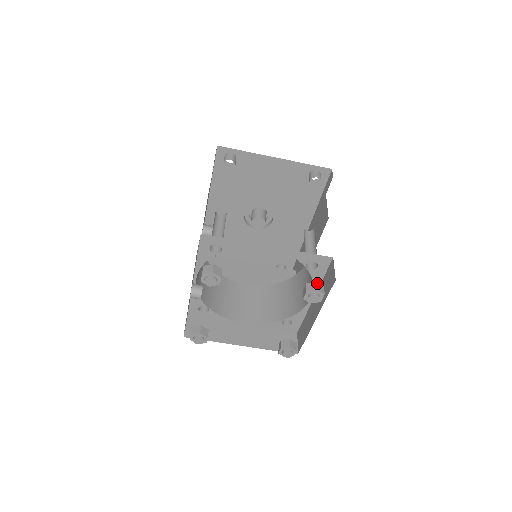
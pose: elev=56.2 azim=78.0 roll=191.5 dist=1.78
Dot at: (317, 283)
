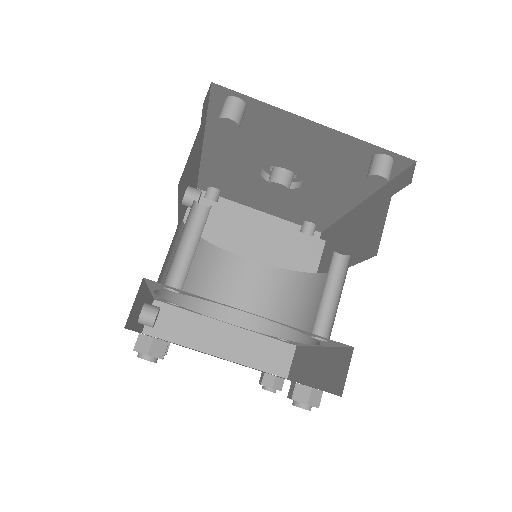
Dot at: (312, 390)
